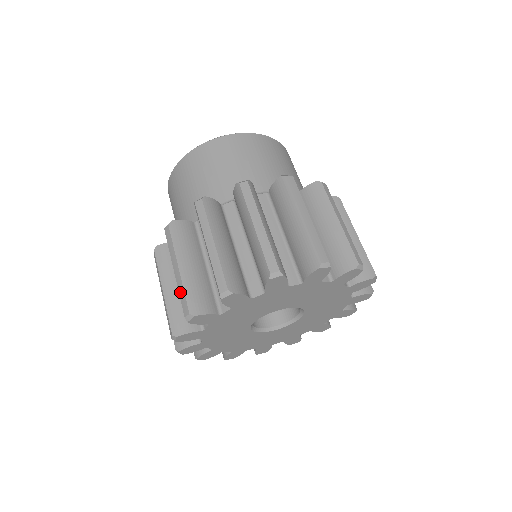
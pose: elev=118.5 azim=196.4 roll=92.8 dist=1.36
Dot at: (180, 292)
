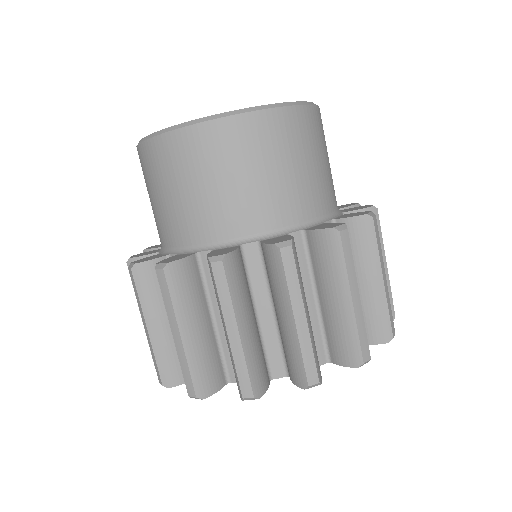
Dot at: occluded
